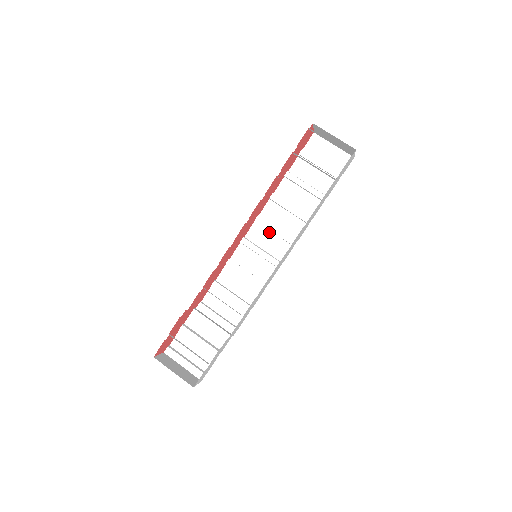
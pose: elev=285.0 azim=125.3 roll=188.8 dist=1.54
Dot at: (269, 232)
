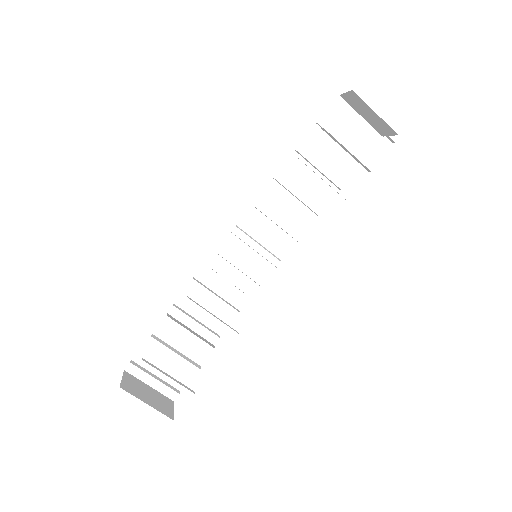
Dot at: (269, 221)
